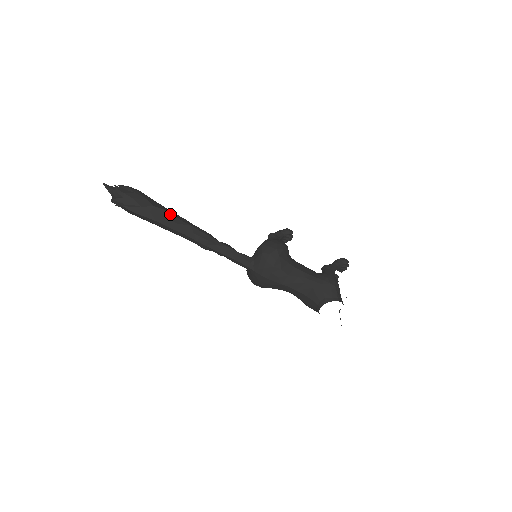
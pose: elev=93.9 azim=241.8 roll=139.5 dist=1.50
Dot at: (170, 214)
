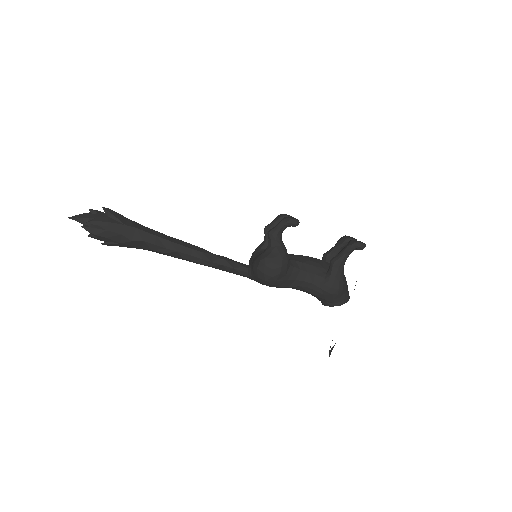
Dot at: (152, 245)
